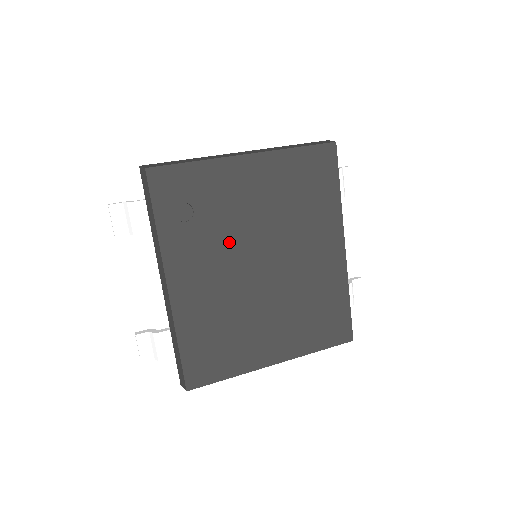
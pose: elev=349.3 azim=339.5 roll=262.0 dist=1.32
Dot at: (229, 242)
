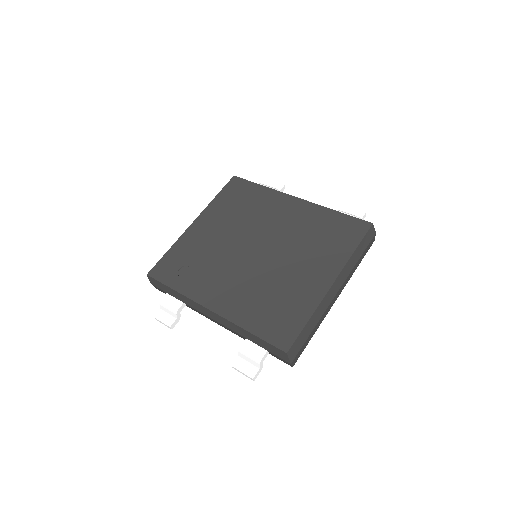
Dot at: (224, 259)
